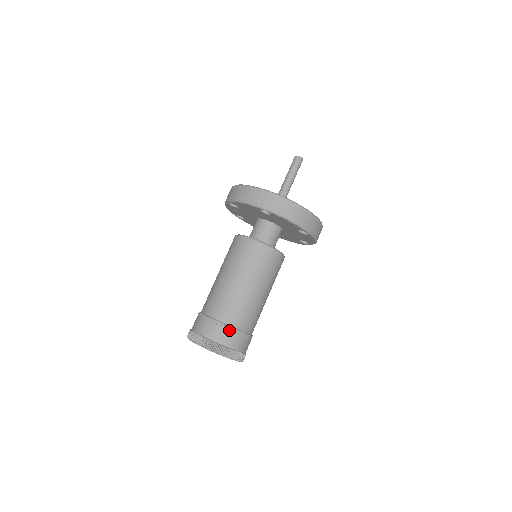
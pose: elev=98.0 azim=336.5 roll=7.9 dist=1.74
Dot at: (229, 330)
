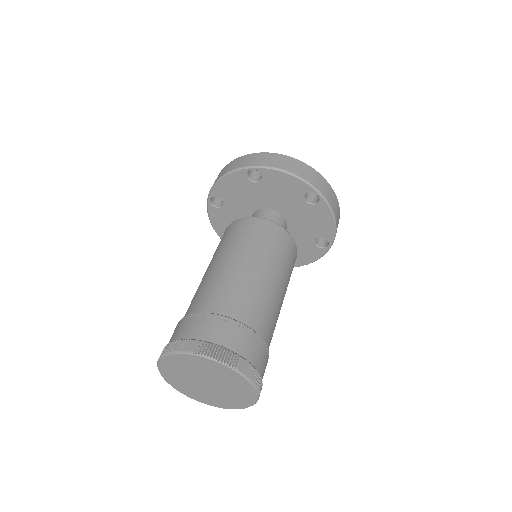
Dot at: (264, 347)
